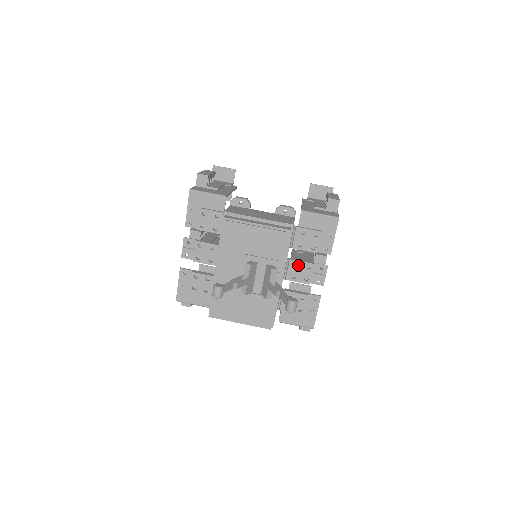
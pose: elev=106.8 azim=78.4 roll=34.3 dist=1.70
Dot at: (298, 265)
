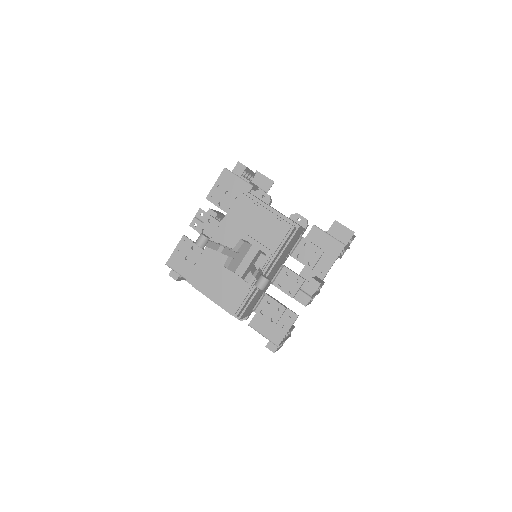
Dot at: (289, 274)
